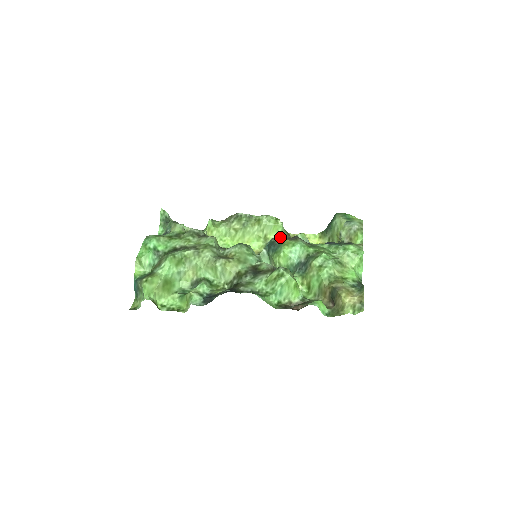
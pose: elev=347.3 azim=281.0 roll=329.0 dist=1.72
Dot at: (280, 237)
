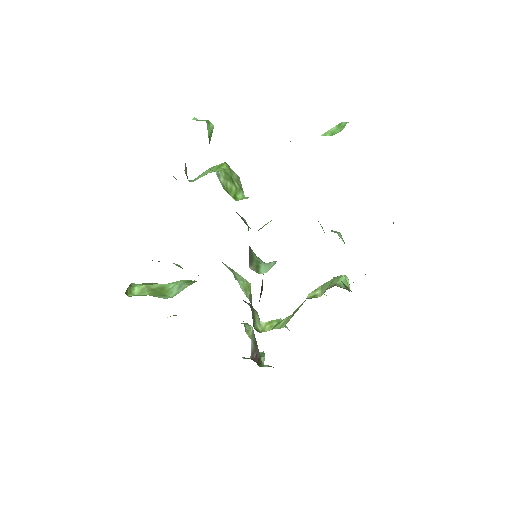
Dot at: occluded
